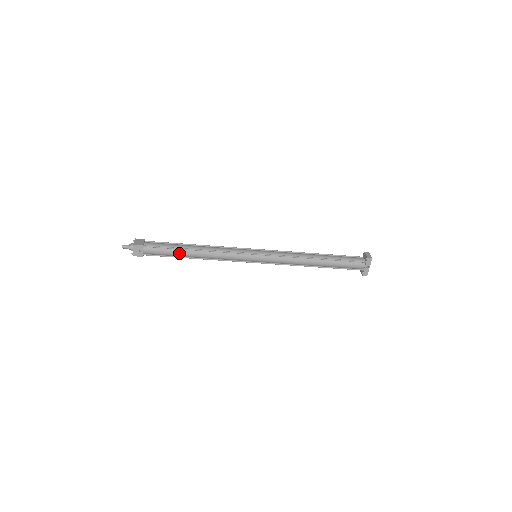
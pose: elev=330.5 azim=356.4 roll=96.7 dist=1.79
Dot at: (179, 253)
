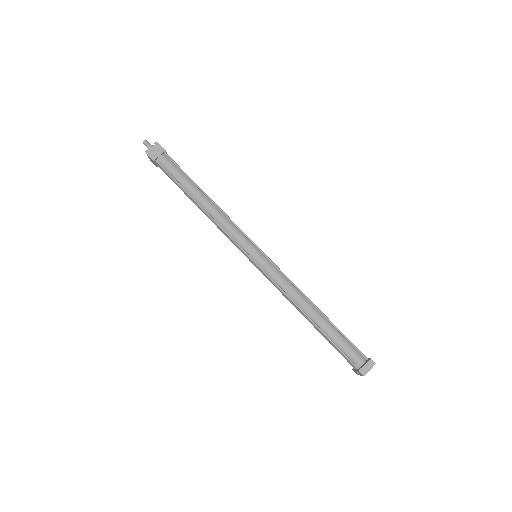
Dot at: (185, 193)
